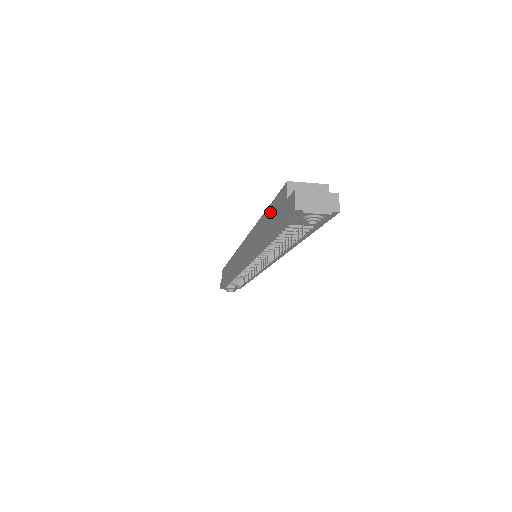
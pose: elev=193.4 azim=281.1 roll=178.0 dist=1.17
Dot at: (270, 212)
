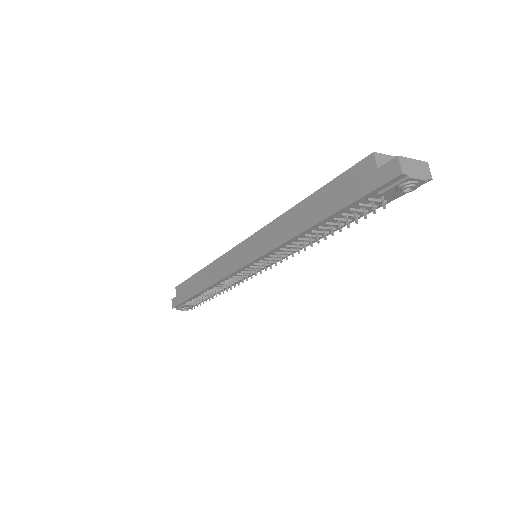
Dot at: (327, 192)
